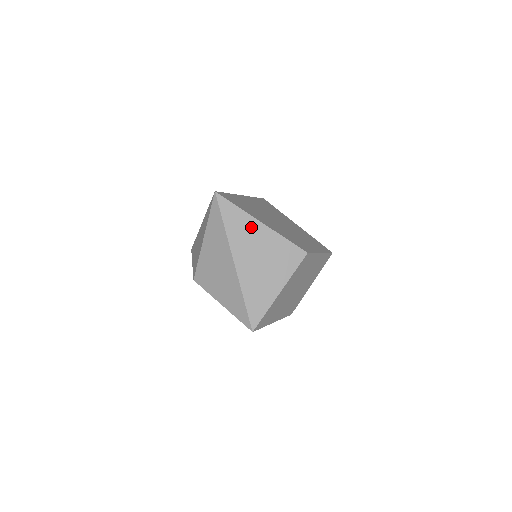
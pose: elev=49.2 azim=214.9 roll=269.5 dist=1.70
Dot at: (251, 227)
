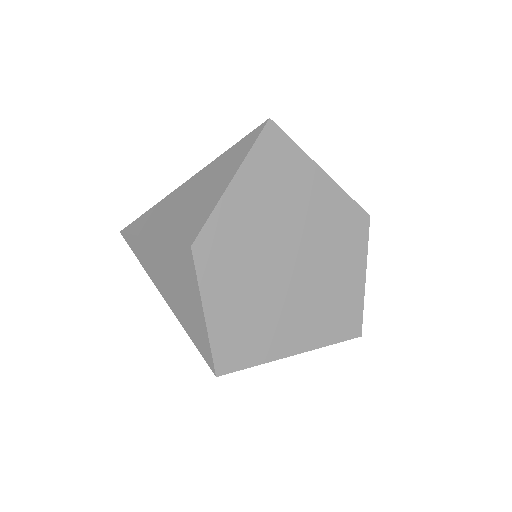
Dot at: occluded
